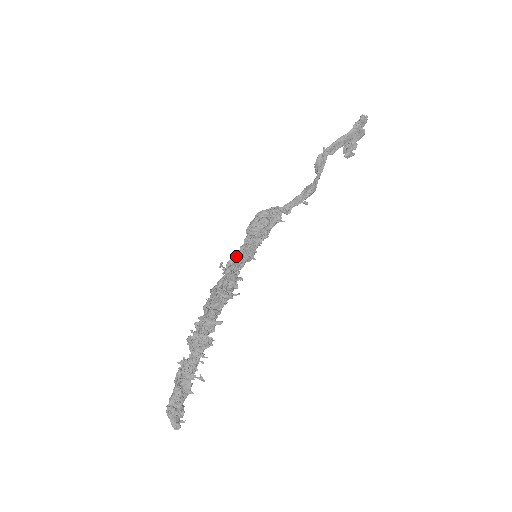
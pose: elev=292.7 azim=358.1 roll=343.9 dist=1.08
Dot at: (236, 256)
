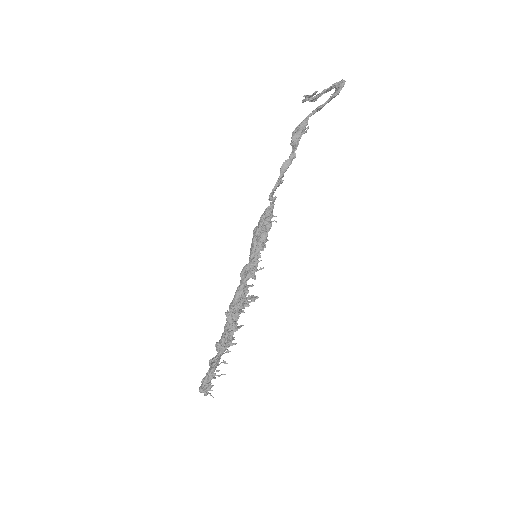
Dot at: (249, 269)
